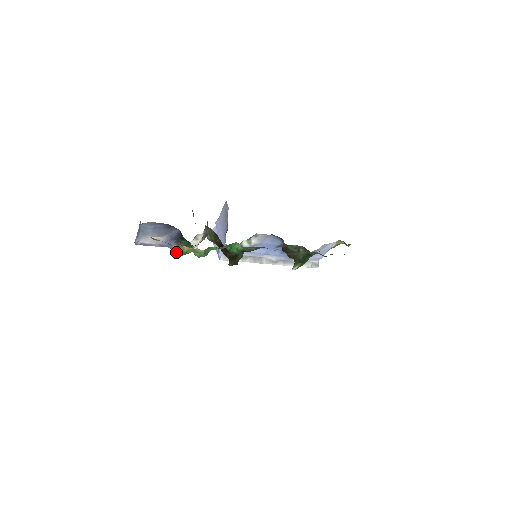
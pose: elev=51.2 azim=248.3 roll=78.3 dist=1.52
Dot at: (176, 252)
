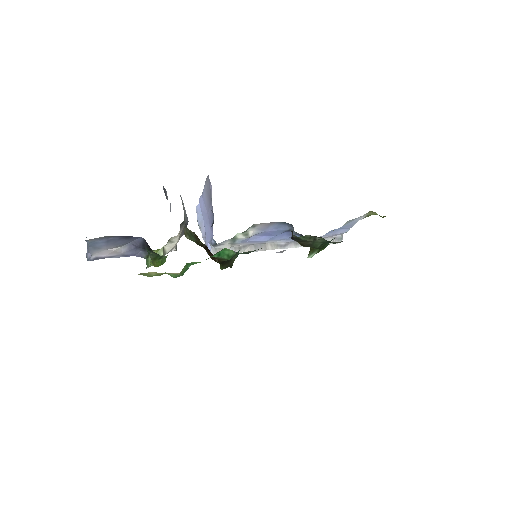
Dot at: (146, 261)
